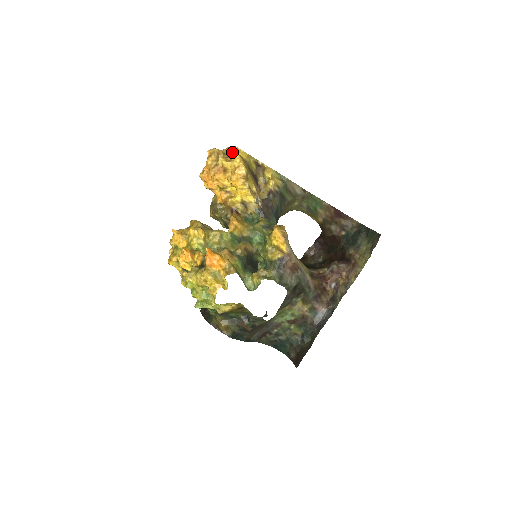
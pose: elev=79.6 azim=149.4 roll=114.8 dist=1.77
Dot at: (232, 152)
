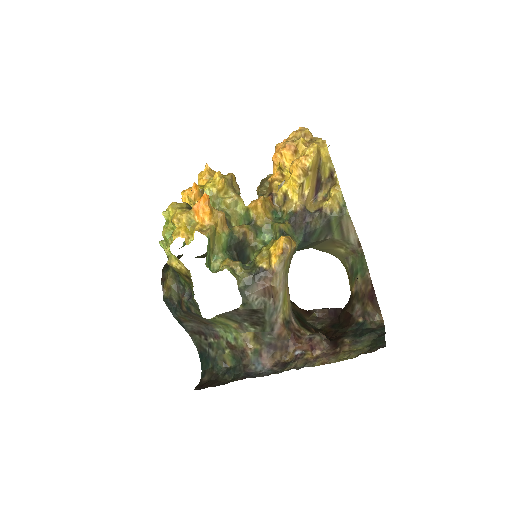
Dot at: (317, 141)
